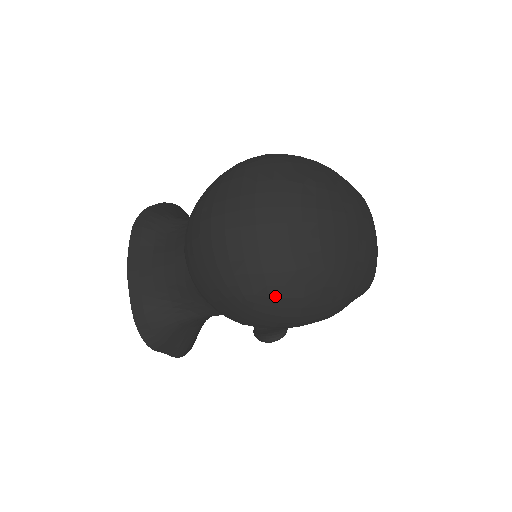
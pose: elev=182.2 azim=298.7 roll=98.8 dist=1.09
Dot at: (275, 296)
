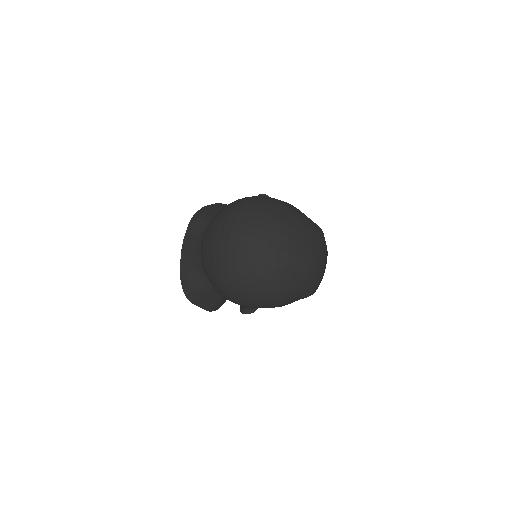
Dot at: (235, 287)
